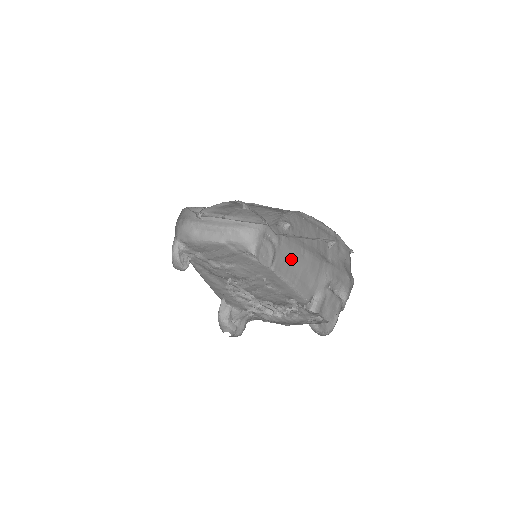
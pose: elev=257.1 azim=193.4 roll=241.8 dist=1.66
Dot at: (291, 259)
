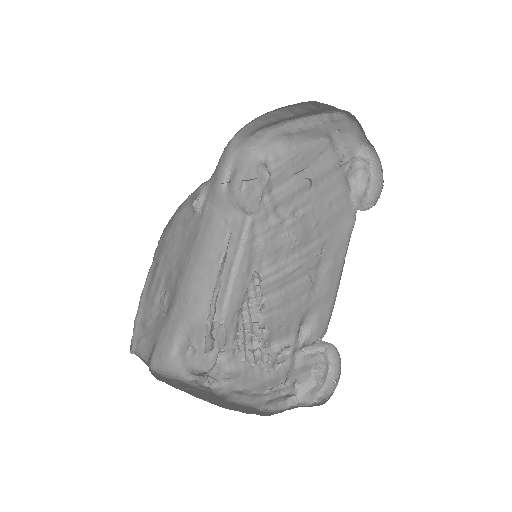
Dot at: occluded
